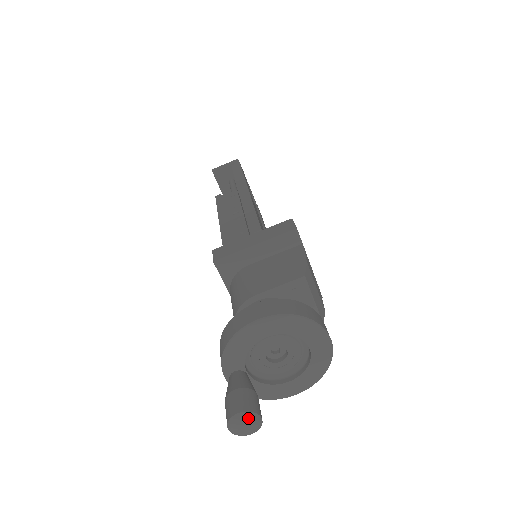
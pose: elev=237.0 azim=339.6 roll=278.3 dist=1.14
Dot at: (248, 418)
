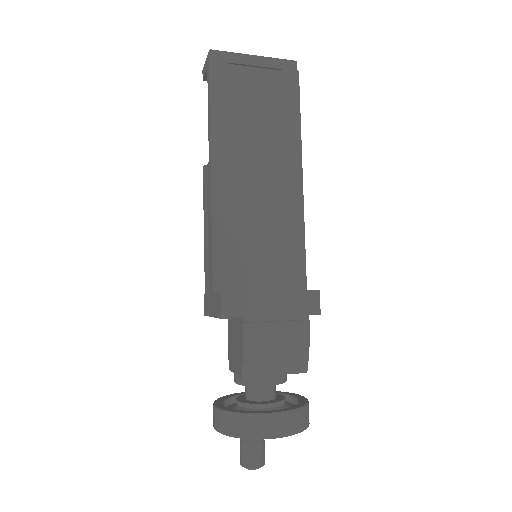
Dot at: occluded
